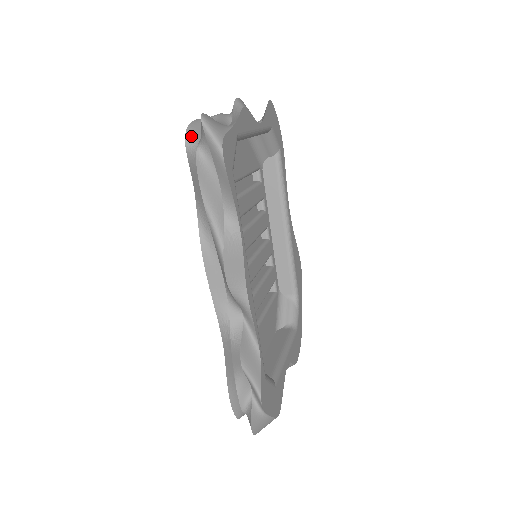
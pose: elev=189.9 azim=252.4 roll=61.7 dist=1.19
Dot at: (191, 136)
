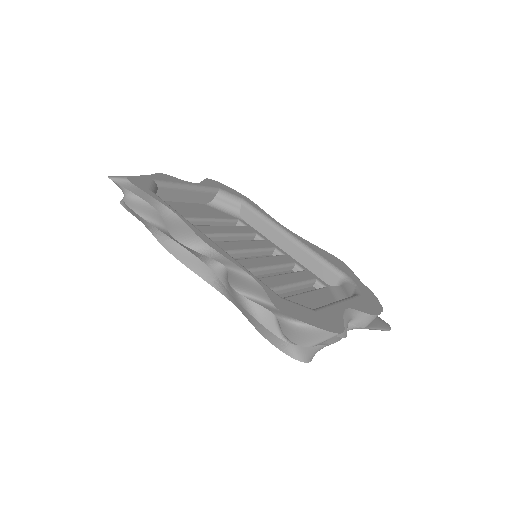
Dot at: occluded
